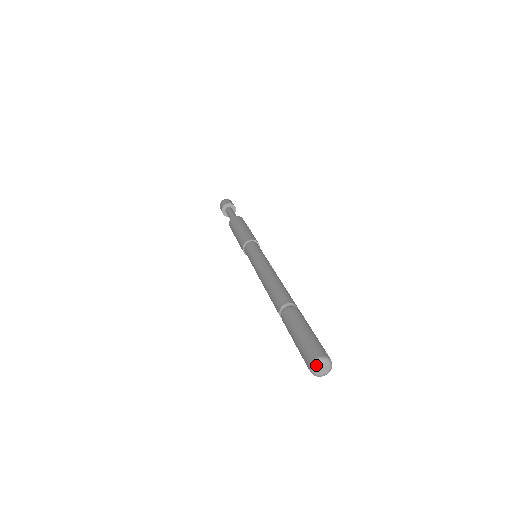
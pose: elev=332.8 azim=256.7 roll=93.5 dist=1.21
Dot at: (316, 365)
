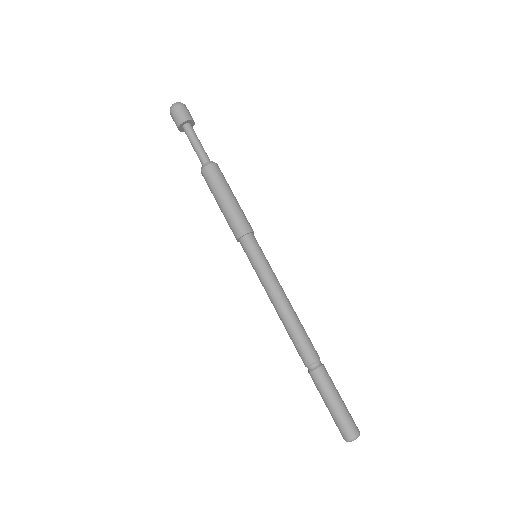
Dot at: occluded
